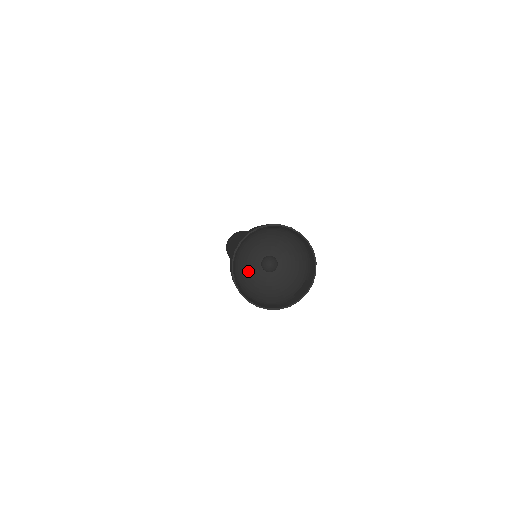
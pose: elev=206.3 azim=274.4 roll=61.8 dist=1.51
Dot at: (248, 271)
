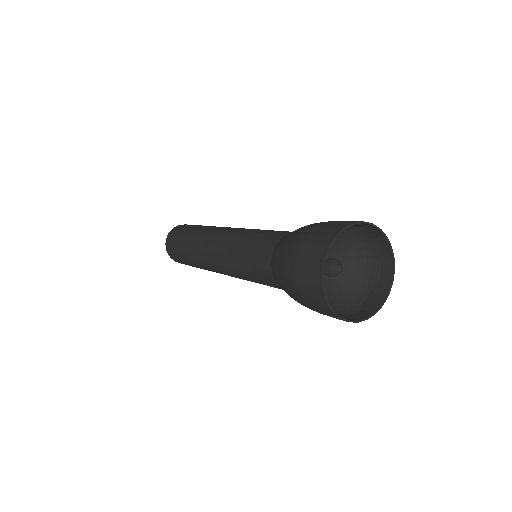
Dot at: occluded
